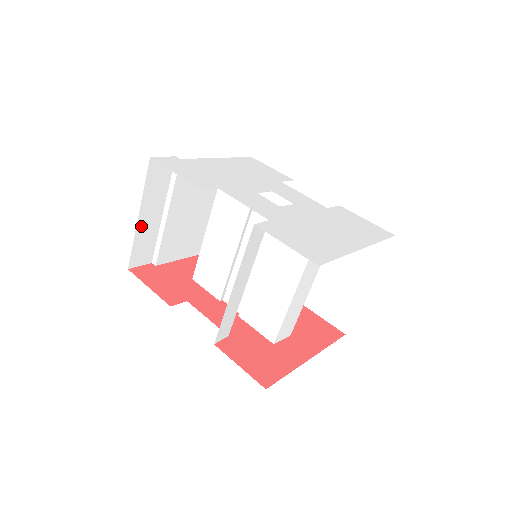
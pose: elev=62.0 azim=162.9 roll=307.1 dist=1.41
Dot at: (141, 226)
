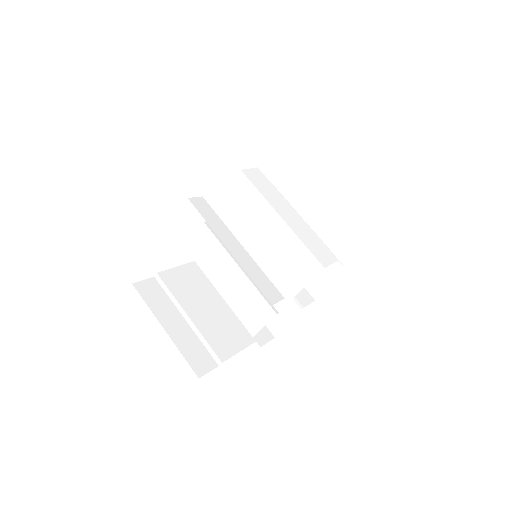
Dot at: (175, 337)
